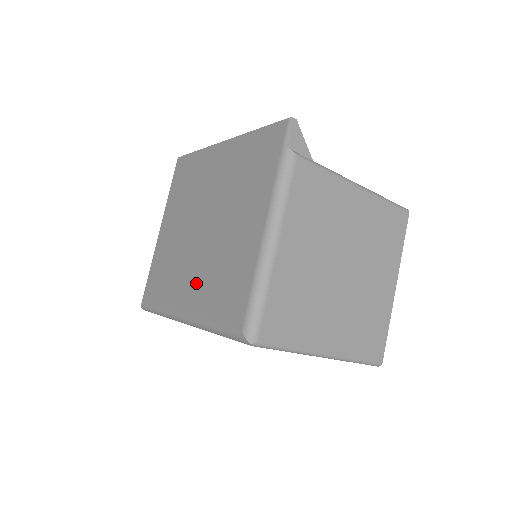
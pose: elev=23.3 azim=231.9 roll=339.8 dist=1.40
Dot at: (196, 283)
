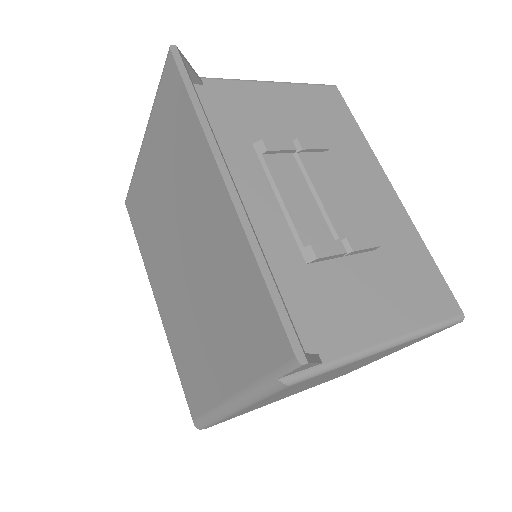
Dot at: (169, 304)
